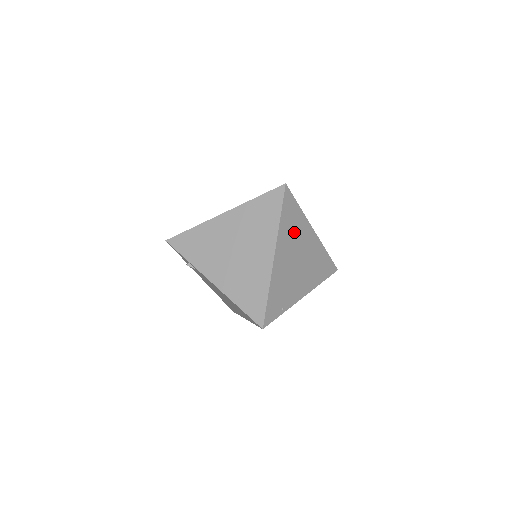
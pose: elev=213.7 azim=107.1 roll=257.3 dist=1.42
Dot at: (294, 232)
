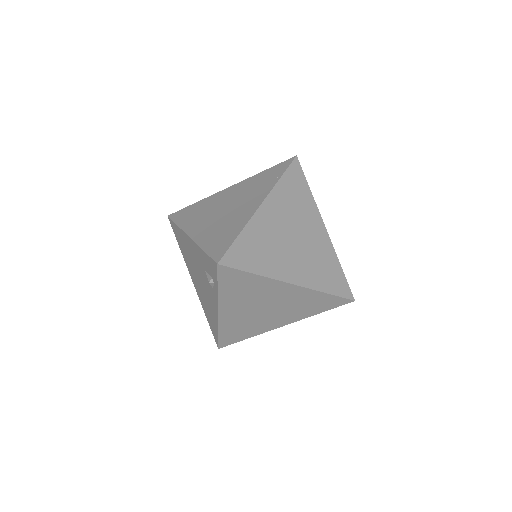
Dot at: occluded
